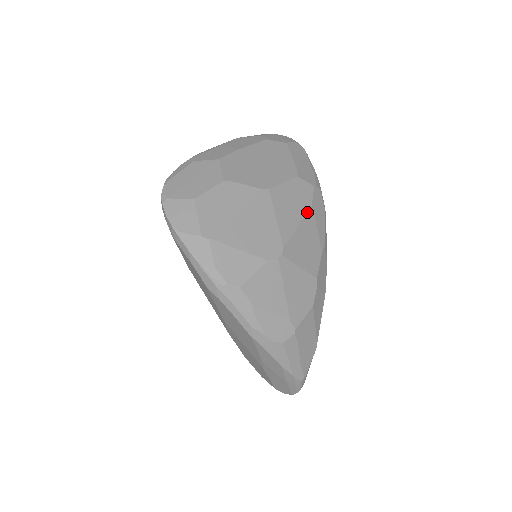
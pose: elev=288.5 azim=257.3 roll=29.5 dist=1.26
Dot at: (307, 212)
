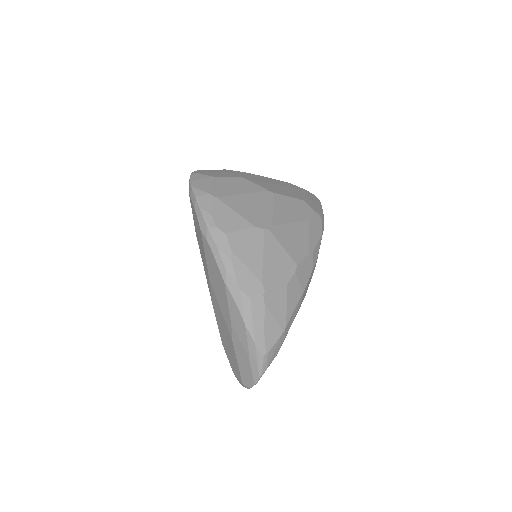
Dot at: (303, 221)
